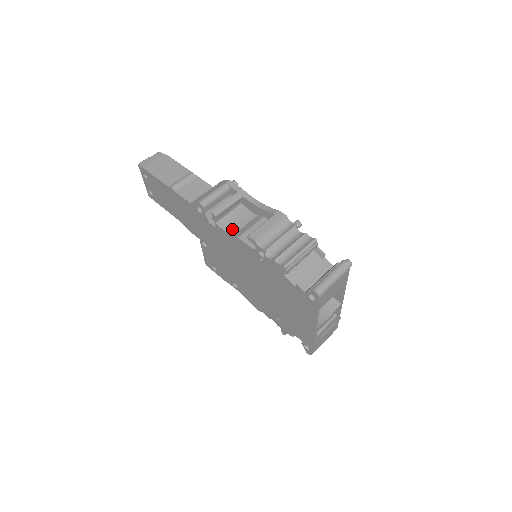
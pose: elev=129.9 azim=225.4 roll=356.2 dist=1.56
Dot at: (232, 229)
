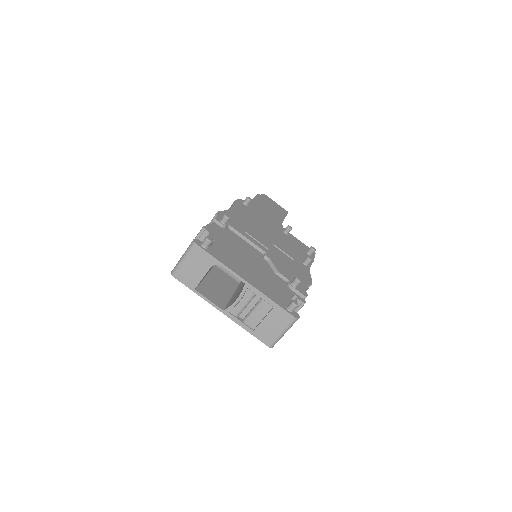
Dot at: occluded
